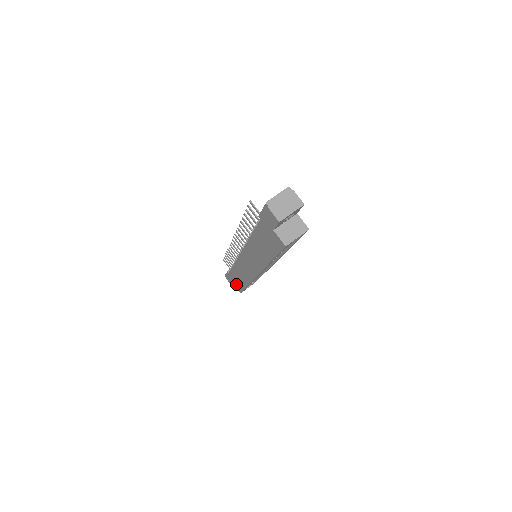
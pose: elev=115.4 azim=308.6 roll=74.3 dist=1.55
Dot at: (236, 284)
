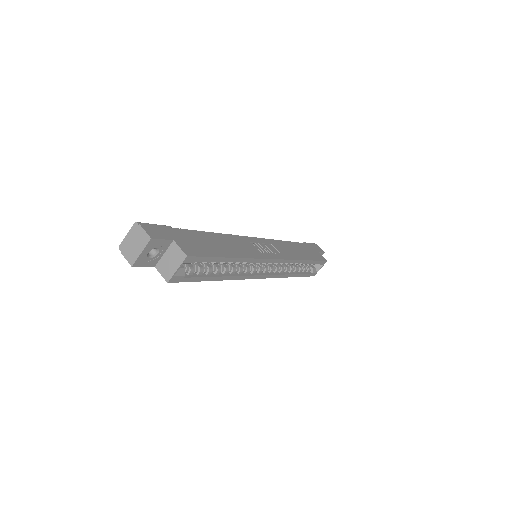
Dot at: occluded
